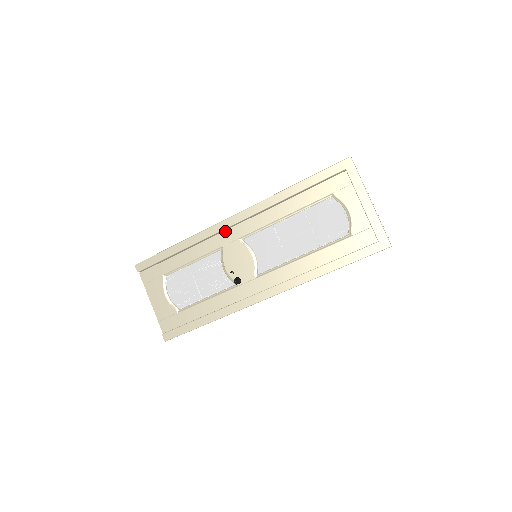
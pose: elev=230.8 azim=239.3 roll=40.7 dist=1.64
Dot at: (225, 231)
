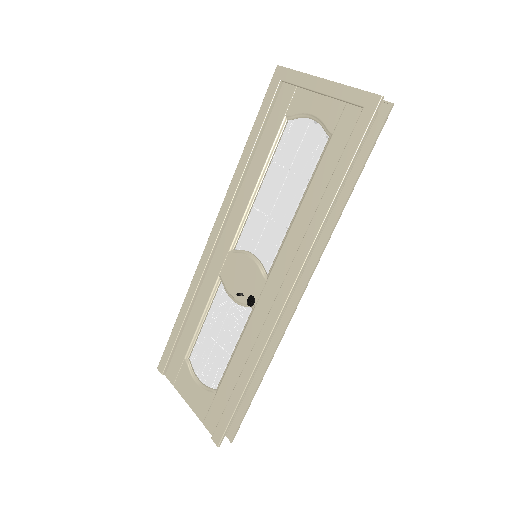
Dot at: (214, 256)
